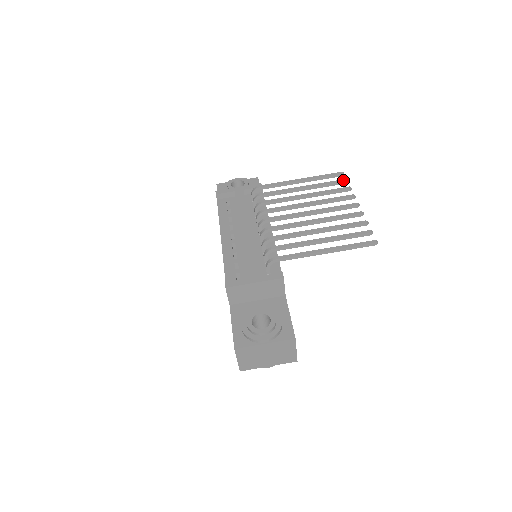
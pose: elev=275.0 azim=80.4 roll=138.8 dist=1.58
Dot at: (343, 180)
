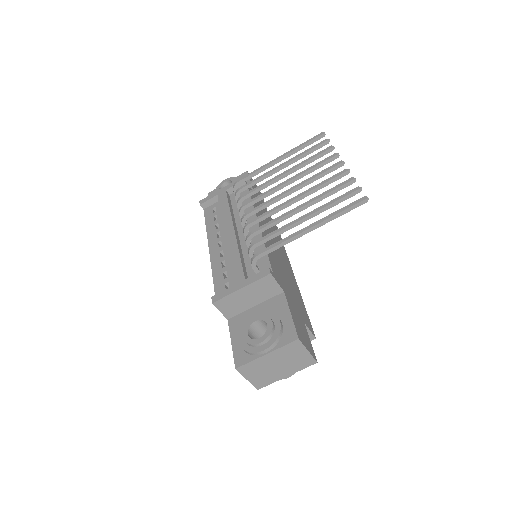
Dot at: (323, 141)
